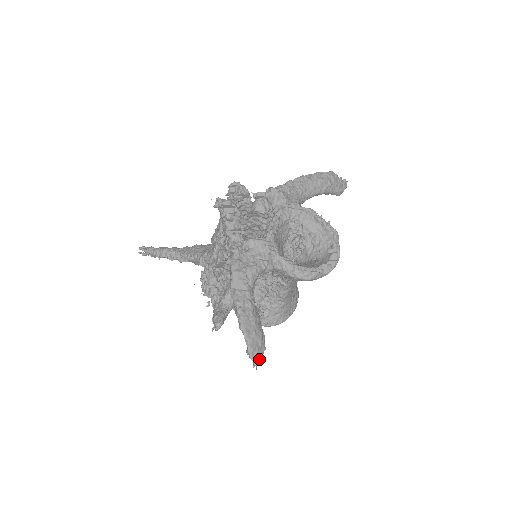
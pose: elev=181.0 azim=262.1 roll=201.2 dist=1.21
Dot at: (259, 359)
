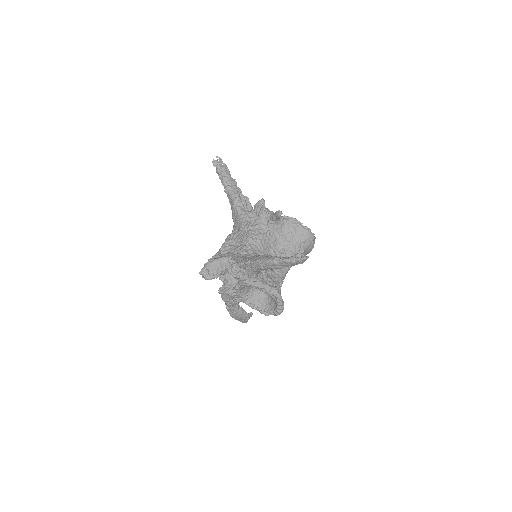
Dot at: (247, 321)
